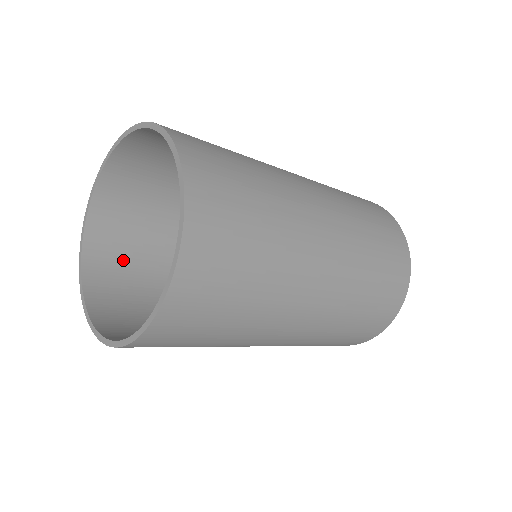
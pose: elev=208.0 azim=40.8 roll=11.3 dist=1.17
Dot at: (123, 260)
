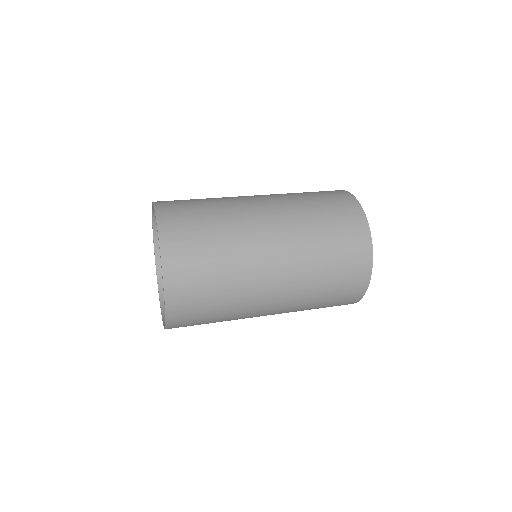
Dot at: occluded
